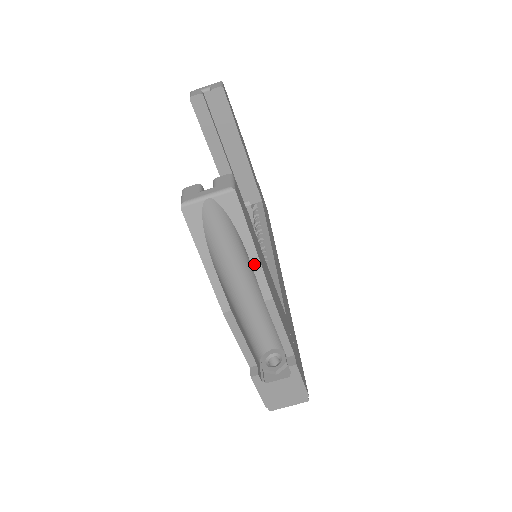
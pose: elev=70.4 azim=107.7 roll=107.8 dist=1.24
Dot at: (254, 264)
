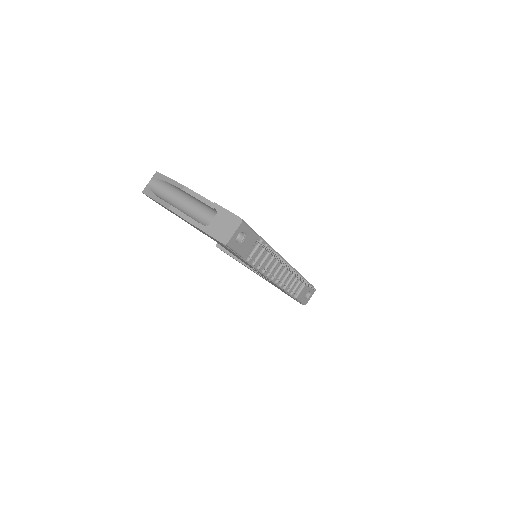
Dot at: (172, 183)
